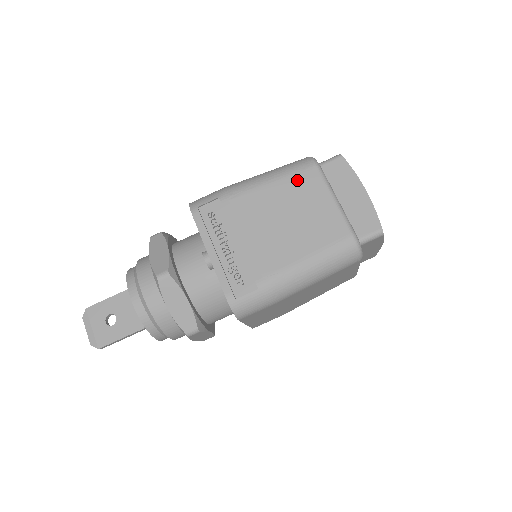
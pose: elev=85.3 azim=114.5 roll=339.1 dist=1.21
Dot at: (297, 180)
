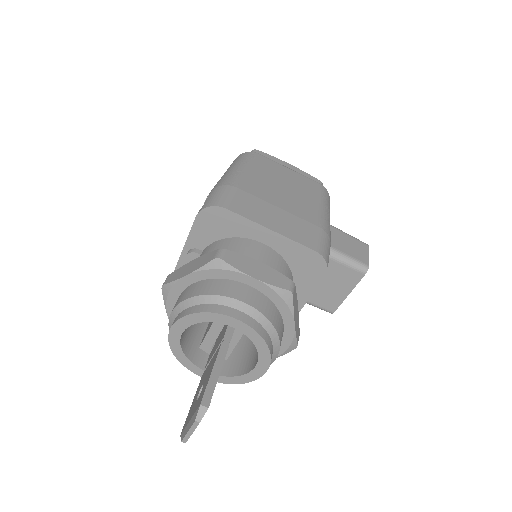
Dot at: occluded
